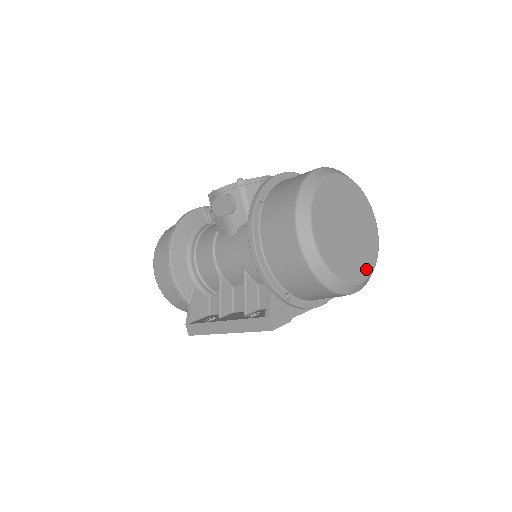
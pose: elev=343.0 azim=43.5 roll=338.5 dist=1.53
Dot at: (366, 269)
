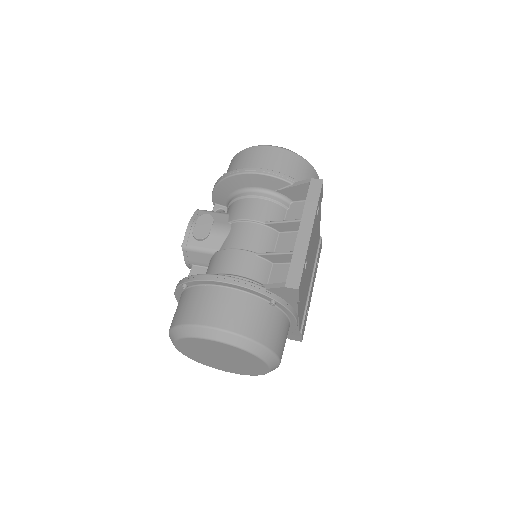
Dot at: occluded
